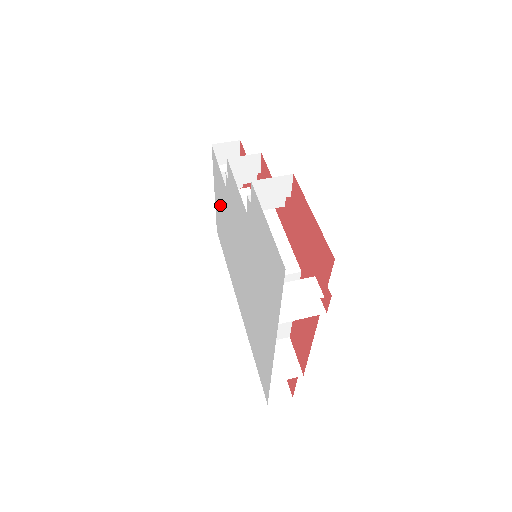
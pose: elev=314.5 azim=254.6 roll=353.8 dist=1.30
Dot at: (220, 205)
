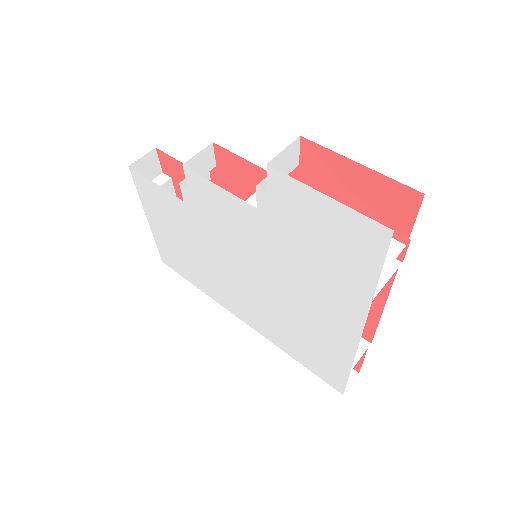
Dot at: (168, 229)
